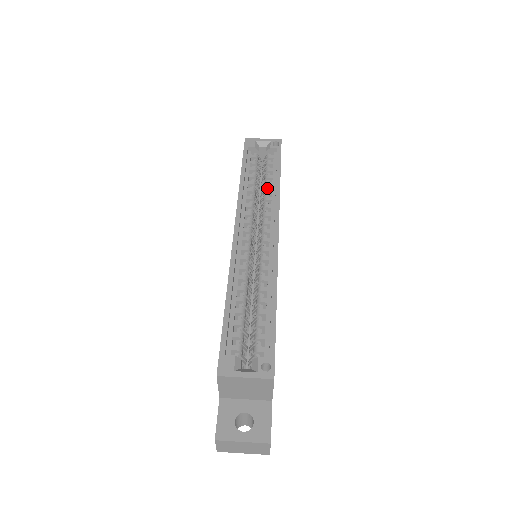
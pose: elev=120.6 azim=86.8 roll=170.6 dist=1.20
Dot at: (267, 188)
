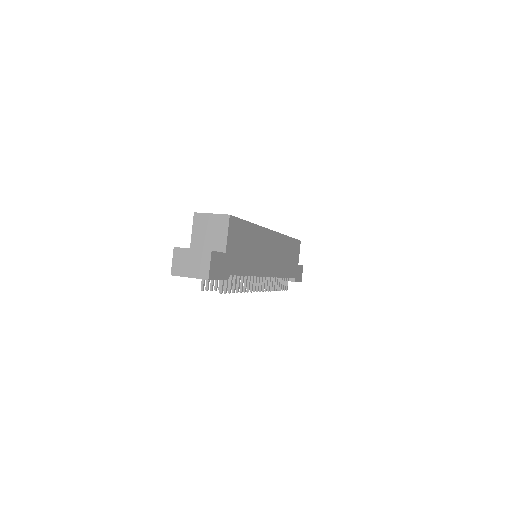
Dot at: occluded
